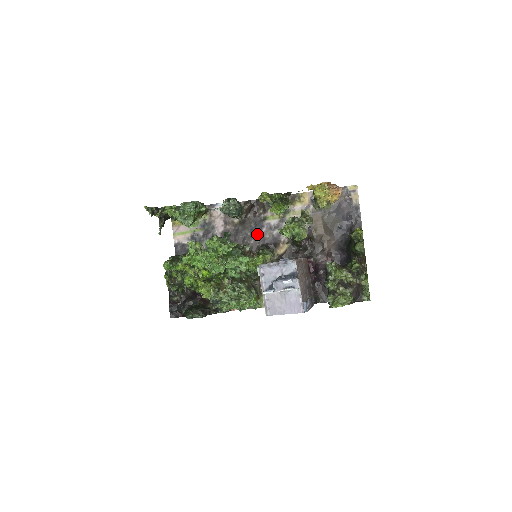
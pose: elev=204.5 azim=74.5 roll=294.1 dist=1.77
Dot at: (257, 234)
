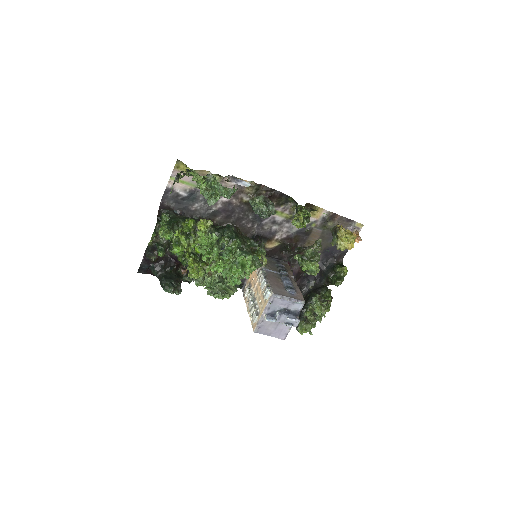
Dot at: (258, 221)
